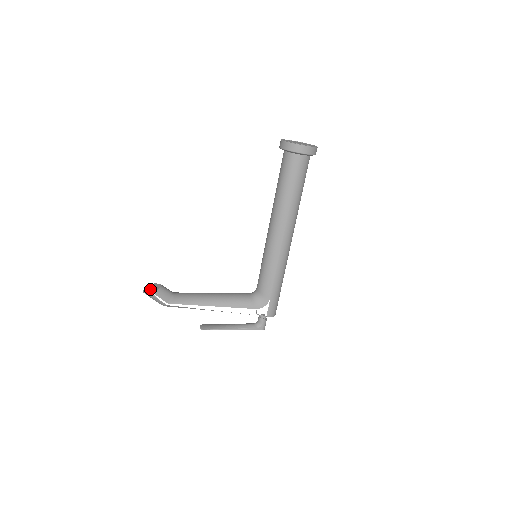
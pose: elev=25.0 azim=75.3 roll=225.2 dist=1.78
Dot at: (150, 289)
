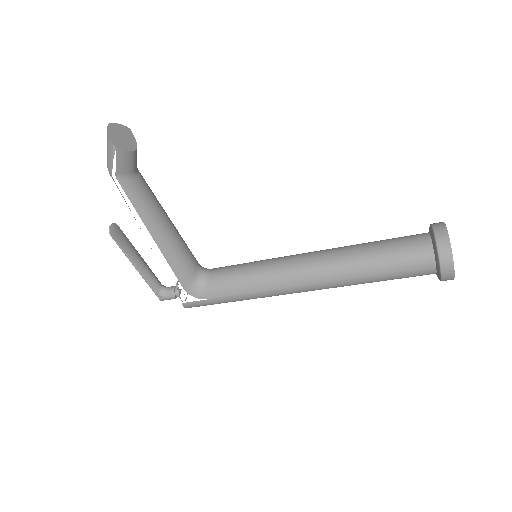
Dot at: (120, 135)
